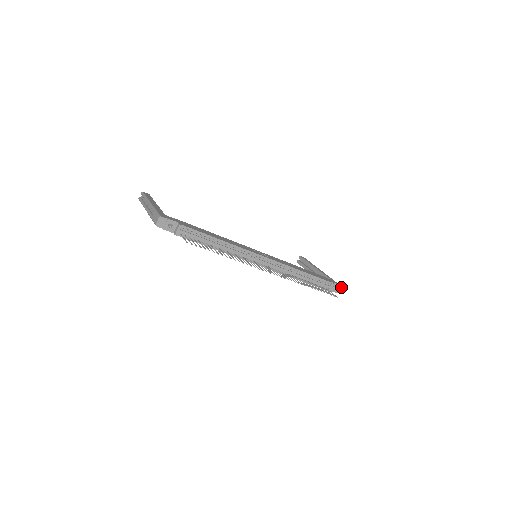
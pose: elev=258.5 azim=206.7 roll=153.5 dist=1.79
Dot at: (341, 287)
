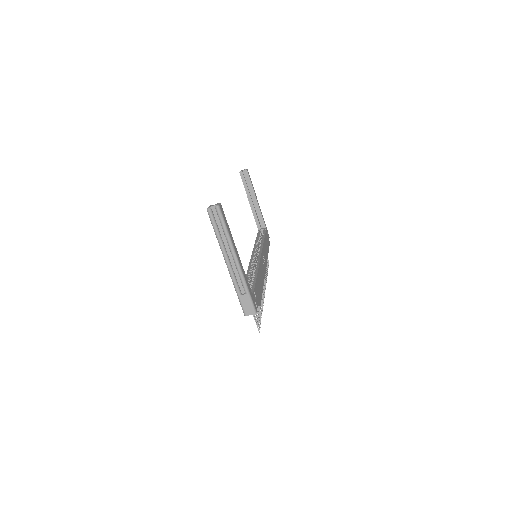
Dot at: occluded
